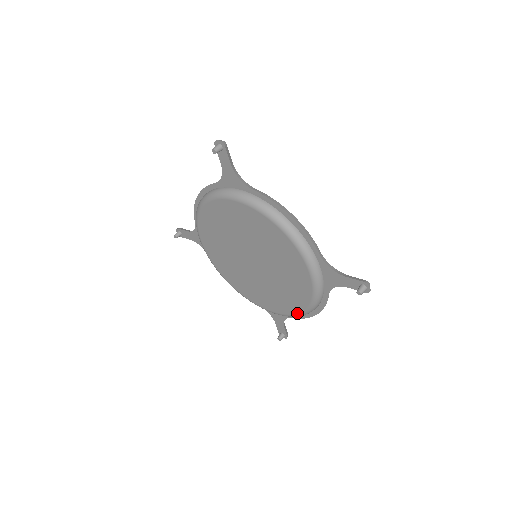
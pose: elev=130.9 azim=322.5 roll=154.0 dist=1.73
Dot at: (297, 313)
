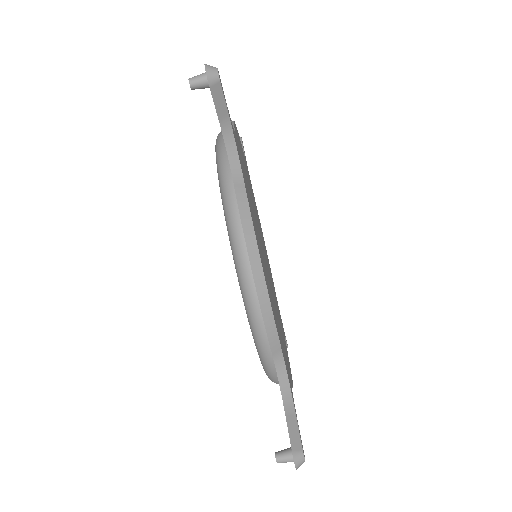
Dot at: occluded
